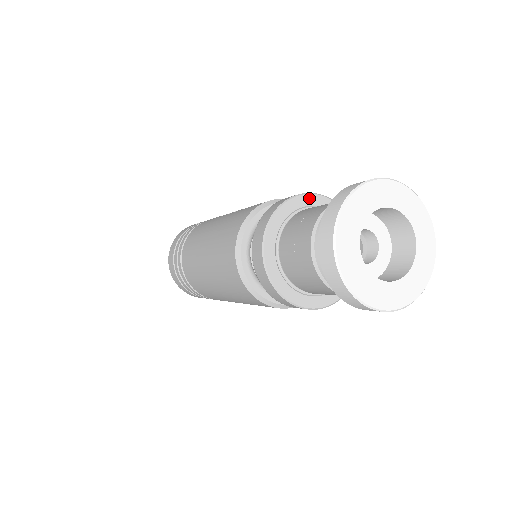
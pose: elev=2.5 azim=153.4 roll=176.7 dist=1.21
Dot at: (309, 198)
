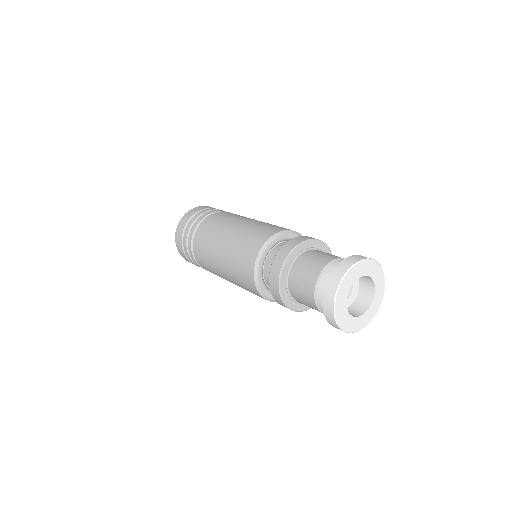
Dot at: (319, 243)
